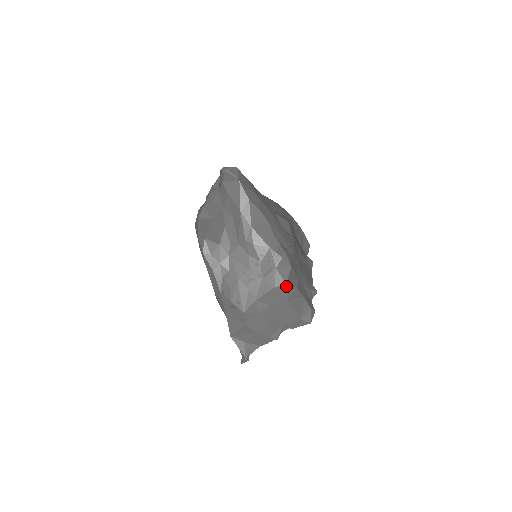
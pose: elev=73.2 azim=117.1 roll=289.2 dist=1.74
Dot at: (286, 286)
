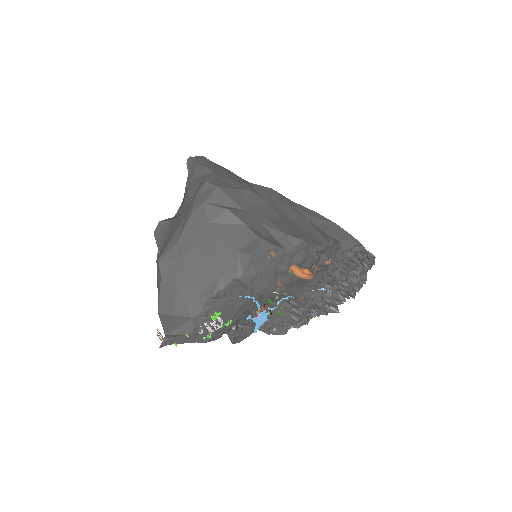
Dot at: (204, 206)
